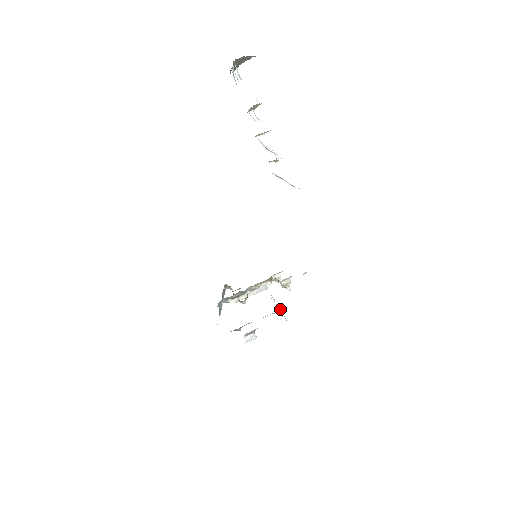
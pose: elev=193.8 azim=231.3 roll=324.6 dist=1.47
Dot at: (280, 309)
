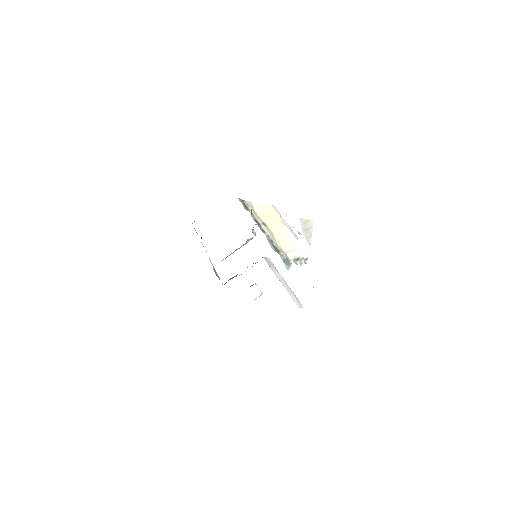
Dot at: (295, 301)
